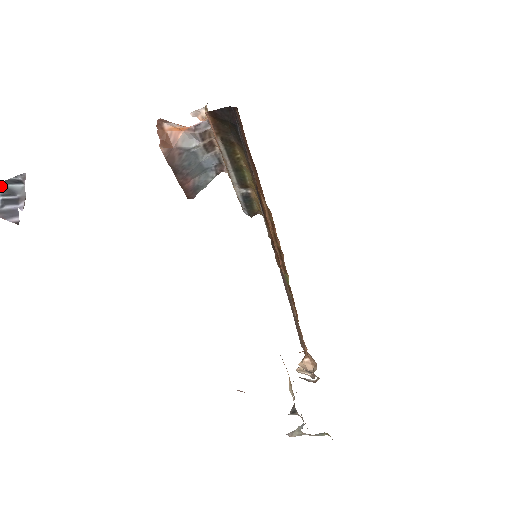
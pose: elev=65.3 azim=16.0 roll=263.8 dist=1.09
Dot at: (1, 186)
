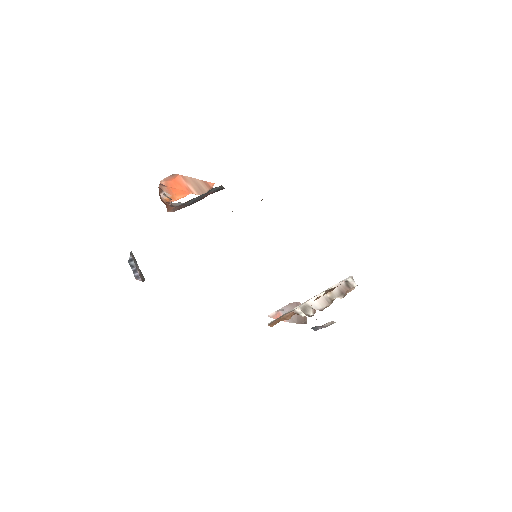
Dot at: (129, 264)
